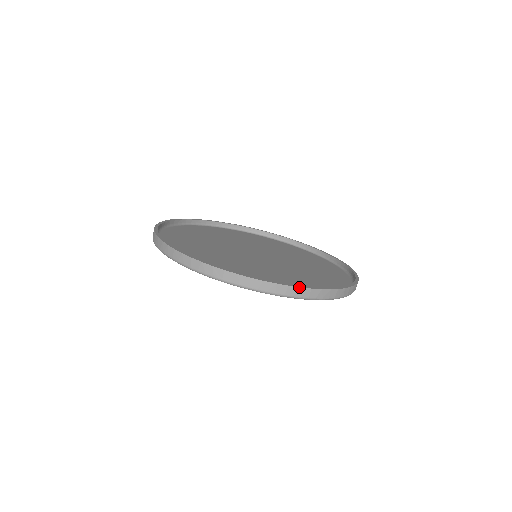
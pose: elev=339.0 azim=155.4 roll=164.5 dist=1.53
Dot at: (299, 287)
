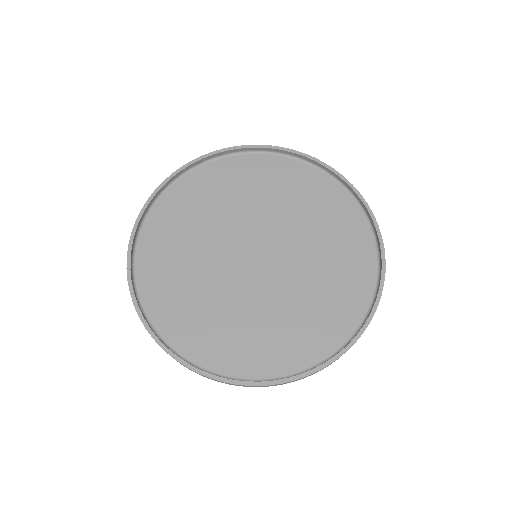
Dot at: occluded
